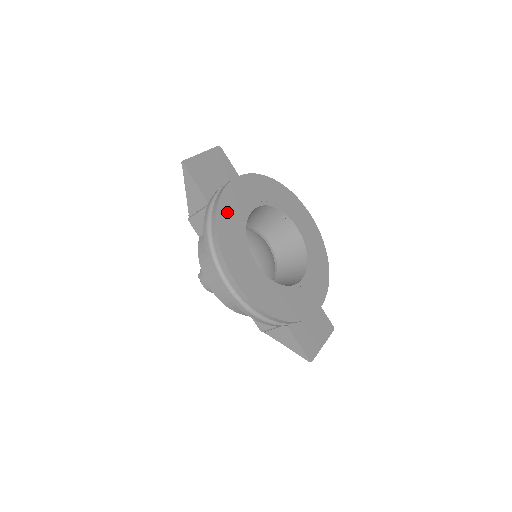
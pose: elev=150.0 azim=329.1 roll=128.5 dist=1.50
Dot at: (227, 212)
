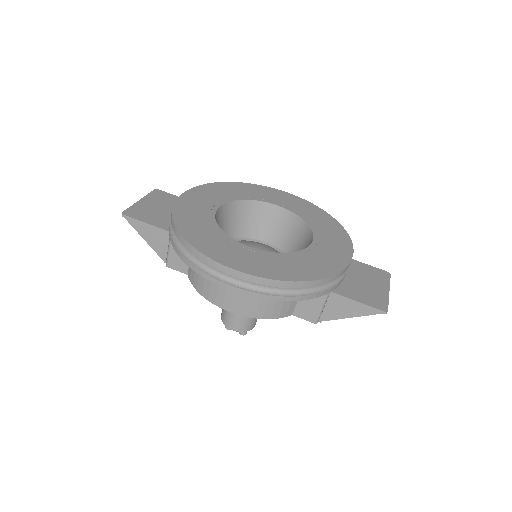
Dot at: (188, 221)
